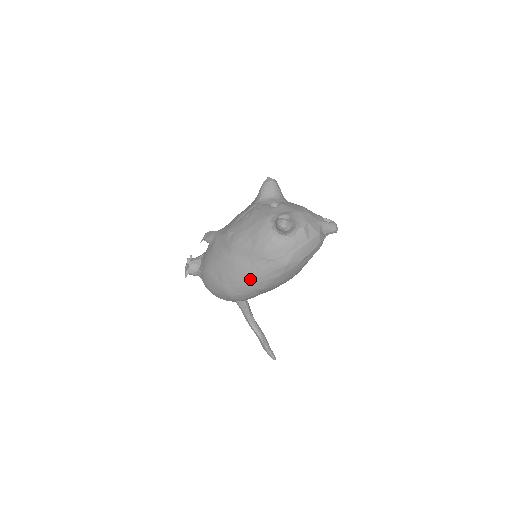
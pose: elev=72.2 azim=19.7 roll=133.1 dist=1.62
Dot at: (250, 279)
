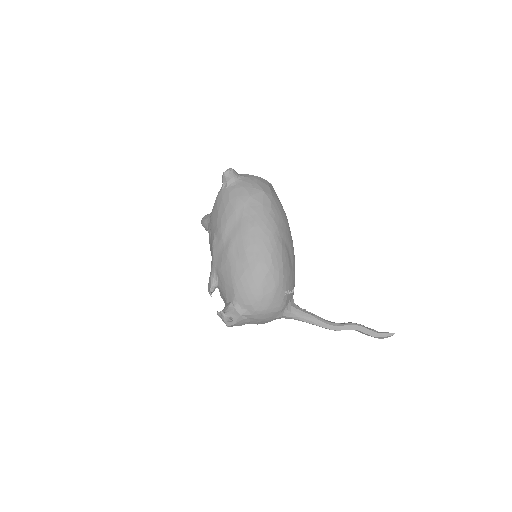
Dot at: (259, 226)
